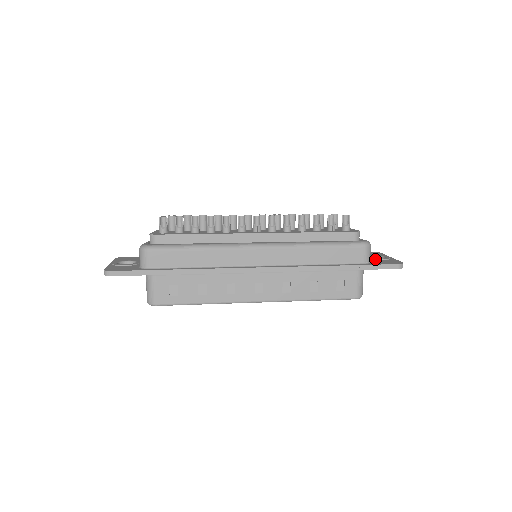
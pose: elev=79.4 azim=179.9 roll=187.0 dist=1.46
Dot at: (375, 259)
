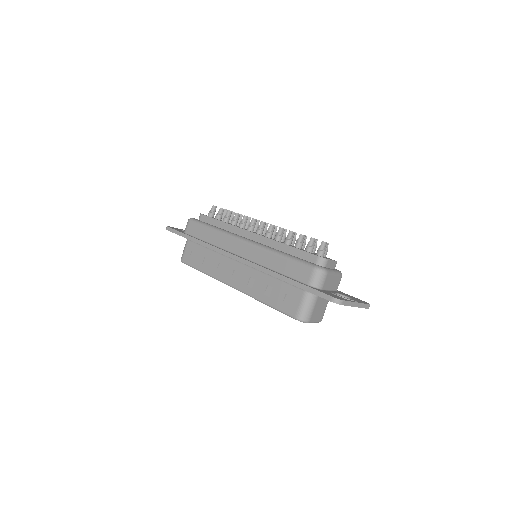
Dot at: (332, 292)
